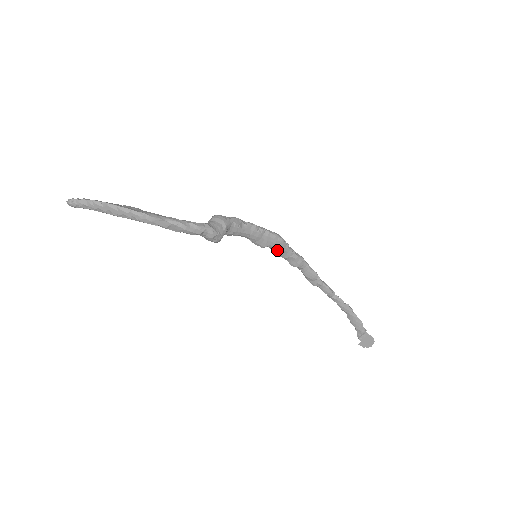
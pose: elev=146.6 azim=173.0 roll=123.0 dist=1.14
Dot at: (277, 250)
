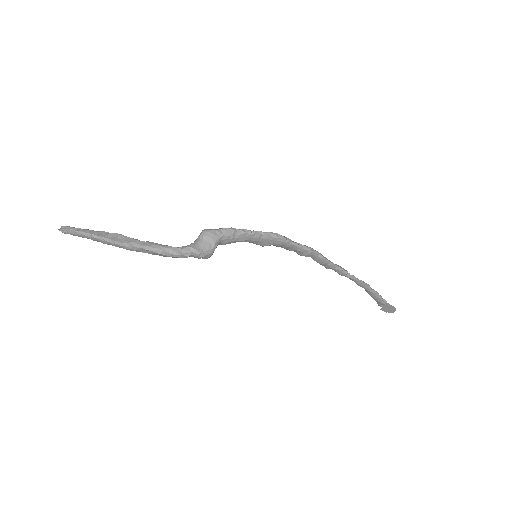
Dot at: (280, 246)
